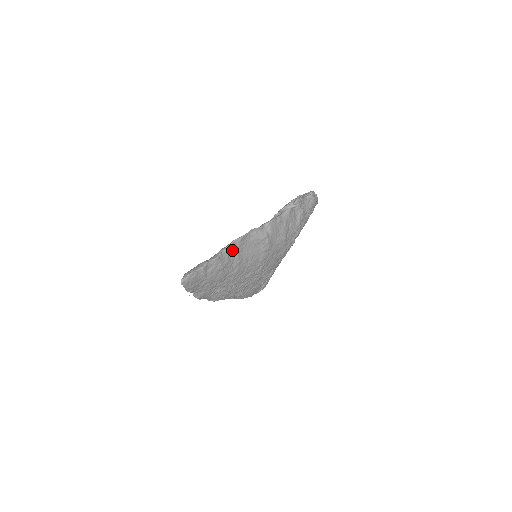
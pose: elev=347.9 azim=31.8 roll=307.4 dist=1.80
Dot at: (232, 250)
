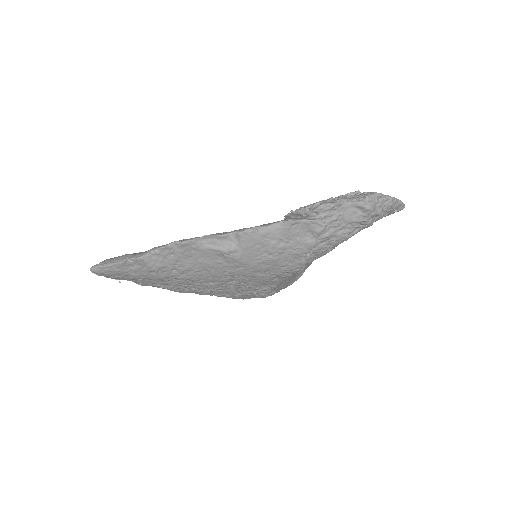
Dot at: (171, 253)
